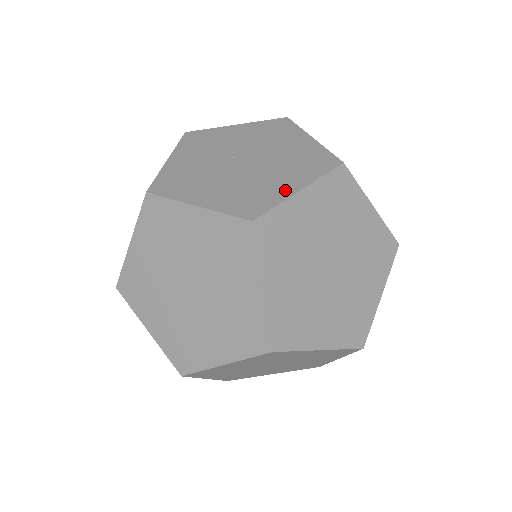
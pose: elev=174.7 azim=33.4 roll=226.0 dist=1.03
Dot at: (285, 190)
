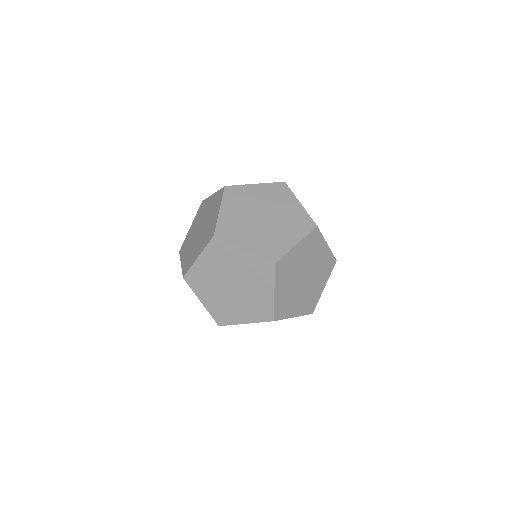
Dot at: occluded
